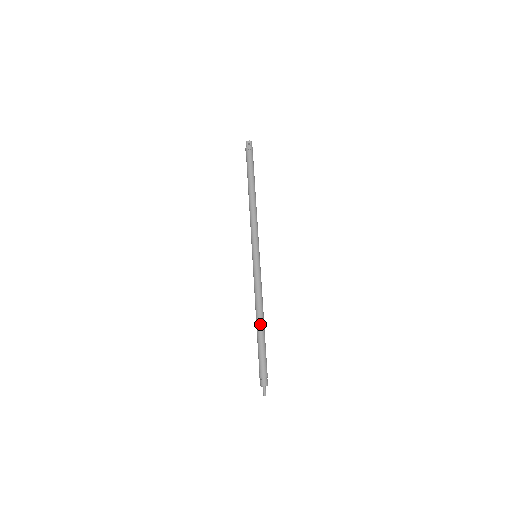
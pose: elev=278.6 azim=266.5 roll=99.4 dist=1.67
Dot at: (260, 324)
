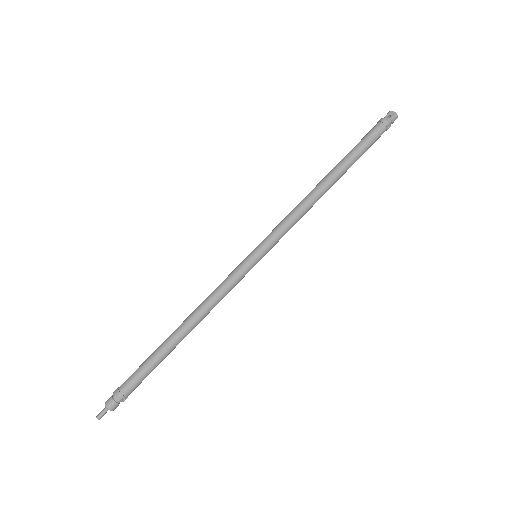
Dot at: (174, 335)
